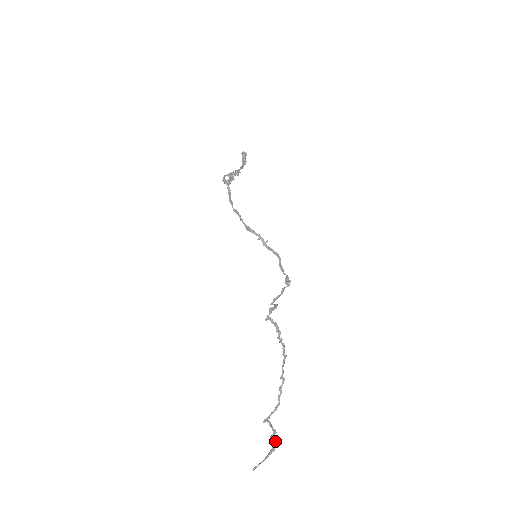
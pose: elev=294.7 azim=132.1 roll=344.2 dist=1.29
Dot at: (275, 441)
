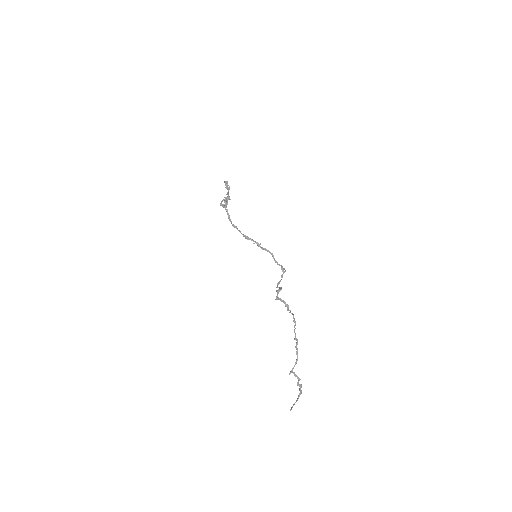
Dot at: (301, 386)
